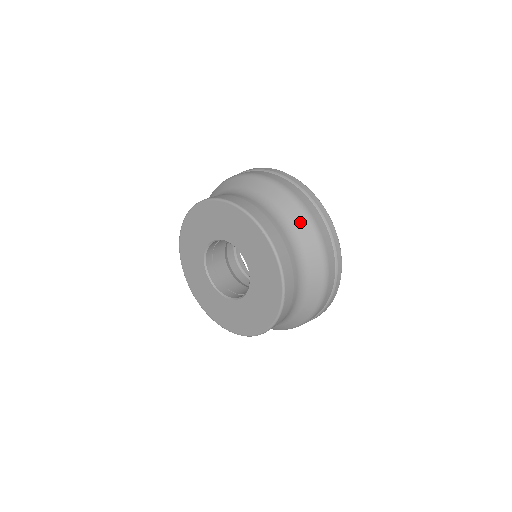
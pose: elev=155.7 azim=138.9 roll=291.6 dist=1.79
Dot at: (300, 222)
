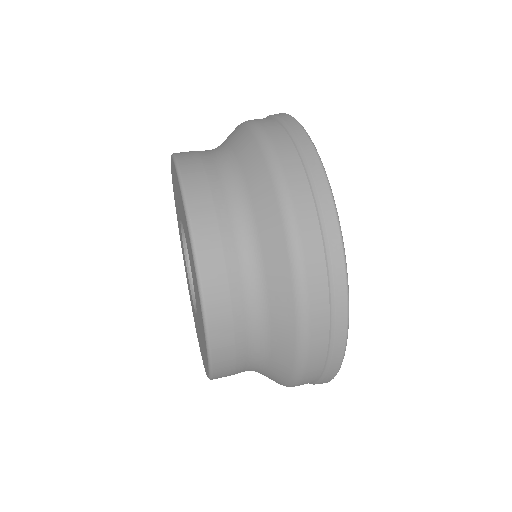
Dot at: (282, 319)
